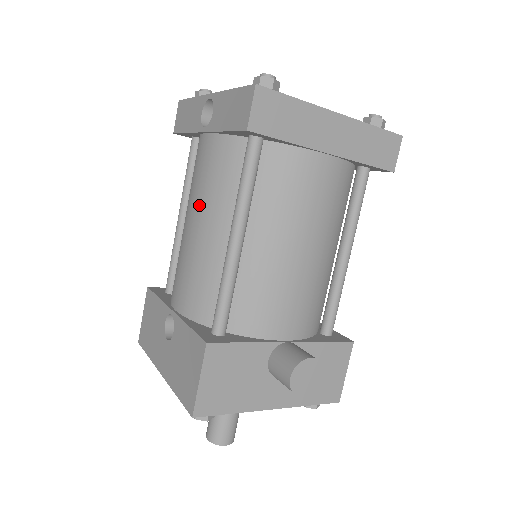
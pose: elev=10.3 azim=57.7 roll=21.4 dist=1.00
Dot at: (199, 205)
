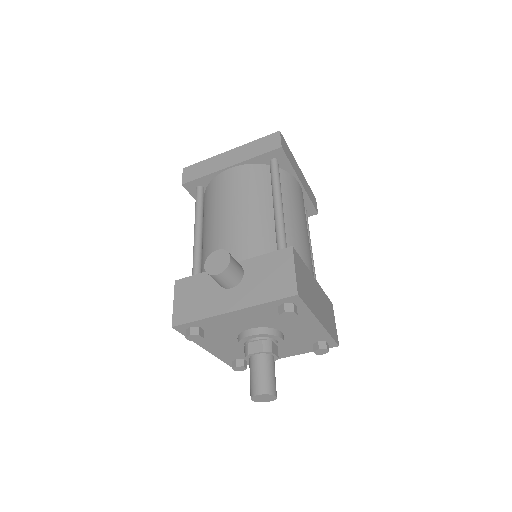
Dot at: occluded
